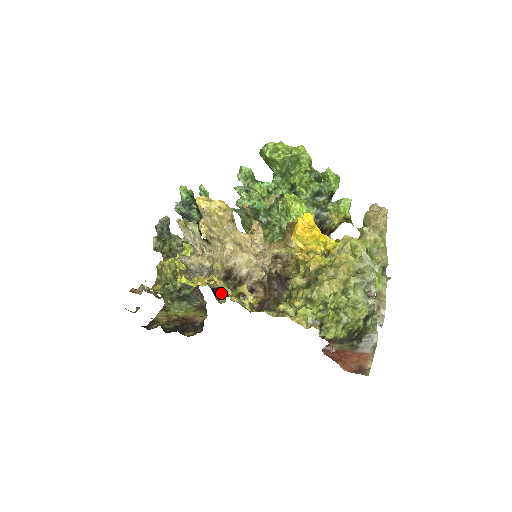
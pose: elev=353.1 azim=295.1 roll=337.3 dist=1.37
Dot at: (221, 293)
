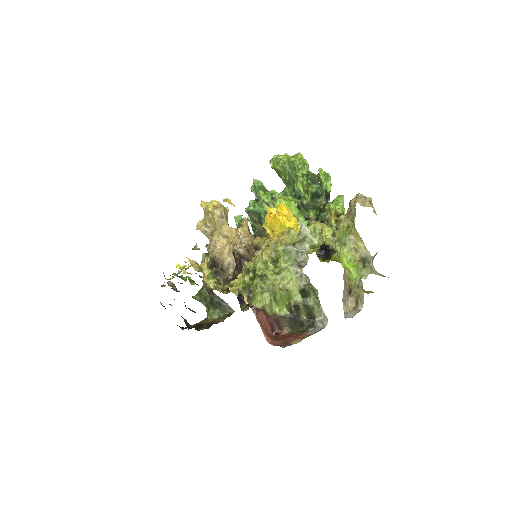
Dot at: occluded
